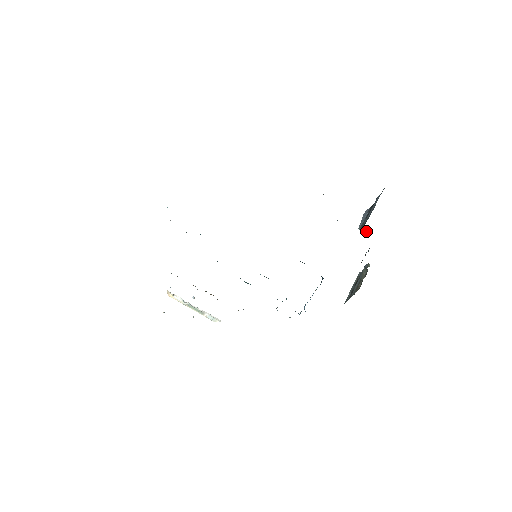
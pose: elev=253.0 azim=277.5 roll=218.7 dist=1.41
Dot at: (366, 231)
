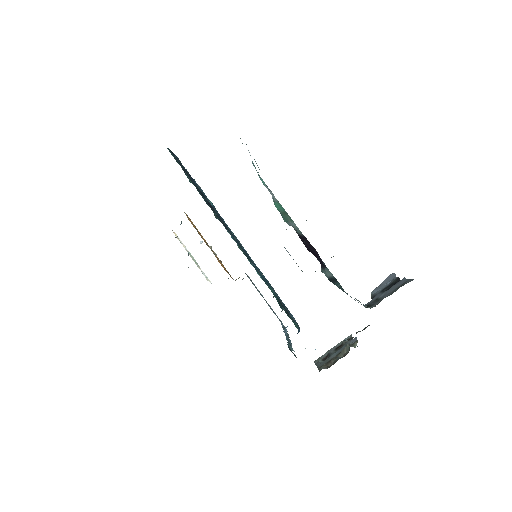
Dot at: occluded
